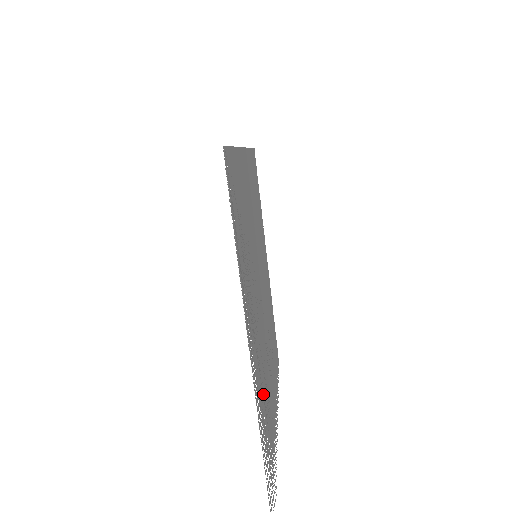
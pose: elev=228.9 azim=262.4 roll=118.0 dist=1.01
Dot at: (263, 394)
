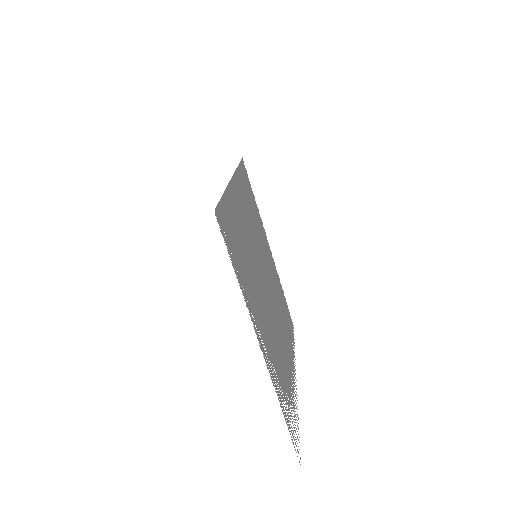
Dot at: (276, 361)
